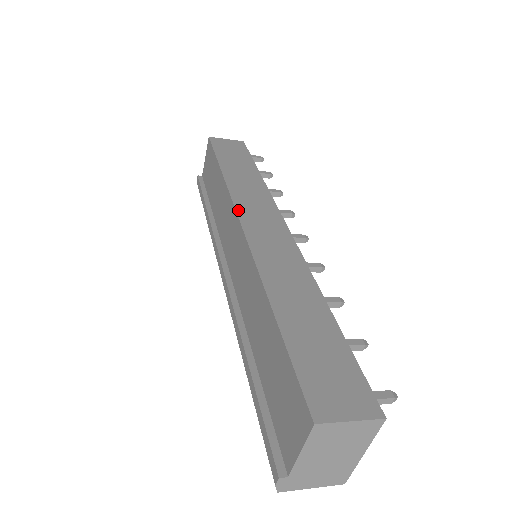
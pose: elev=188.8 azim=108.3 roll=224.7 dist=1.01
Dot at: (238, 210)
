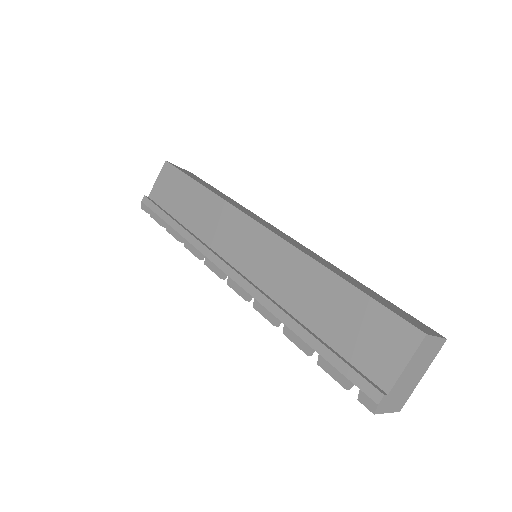
Dot at: (246, 213)
